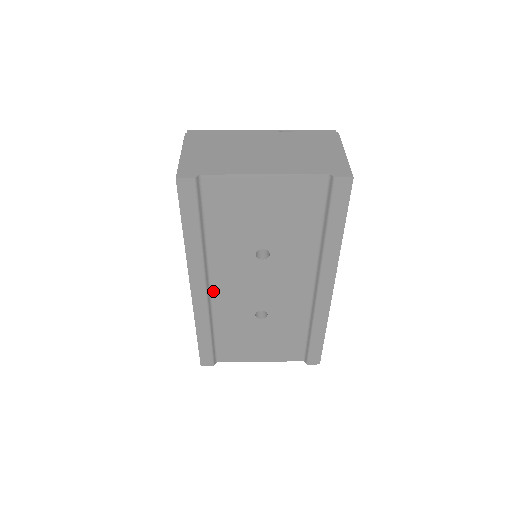
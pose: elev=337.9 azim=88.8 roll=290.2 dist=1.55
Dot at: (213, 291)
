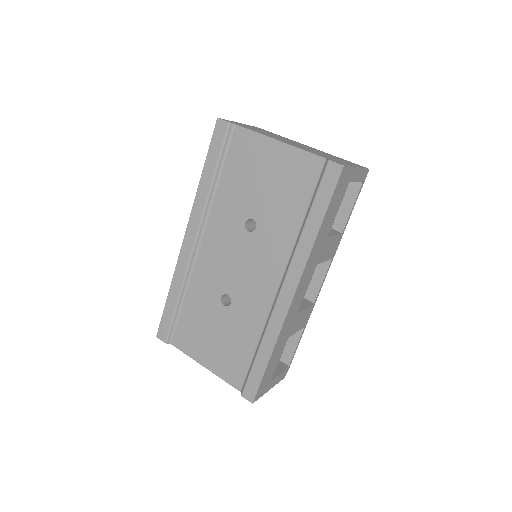
Dot at: (200, 249)
